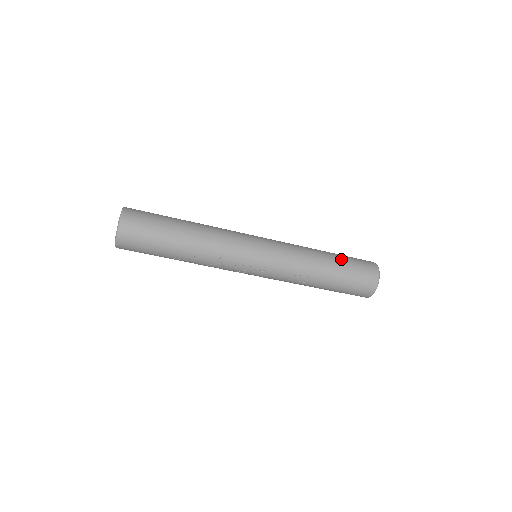
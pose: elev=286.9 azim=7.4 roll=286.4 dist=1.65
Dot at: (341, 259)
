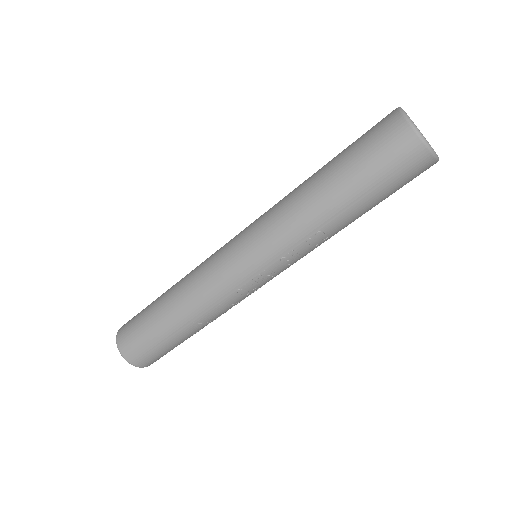
Dot at: (341, 166)
